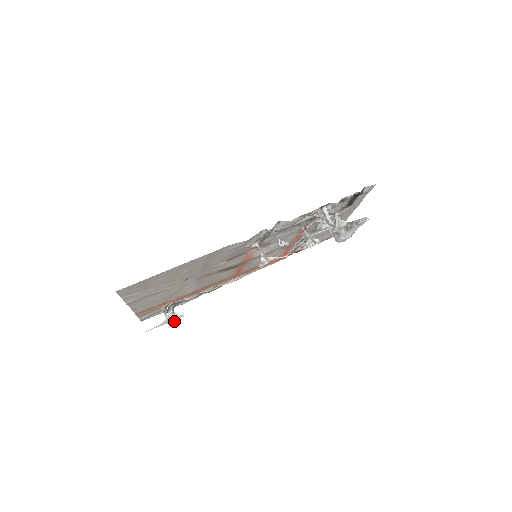
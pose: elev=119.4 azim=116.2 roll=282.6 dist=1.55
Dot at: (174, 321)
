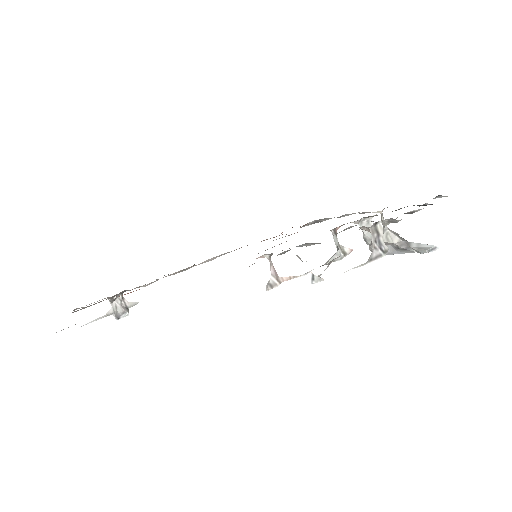
Dot at: (123, 312)
